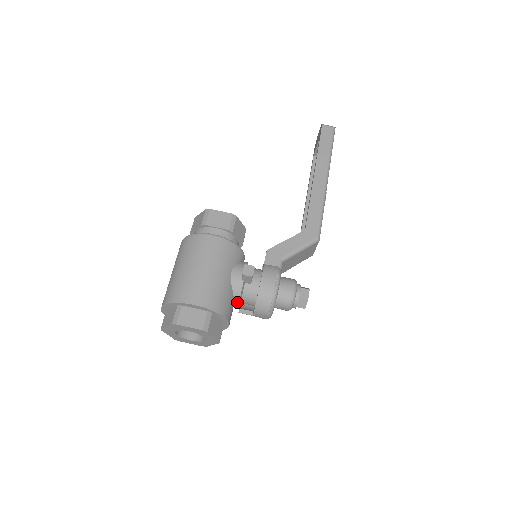
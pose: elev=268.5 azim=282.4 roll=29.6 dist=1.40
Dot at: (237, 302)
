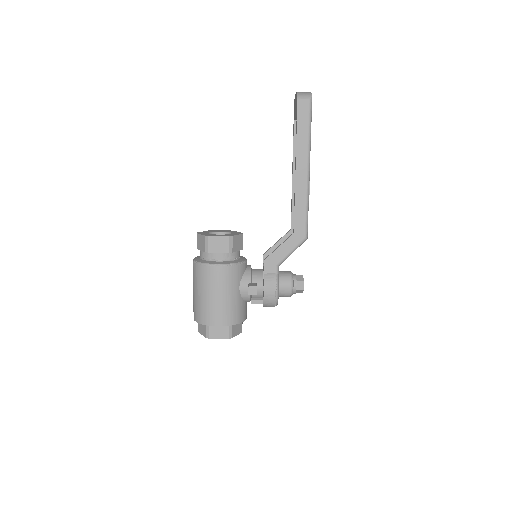
Dot at: occluded
